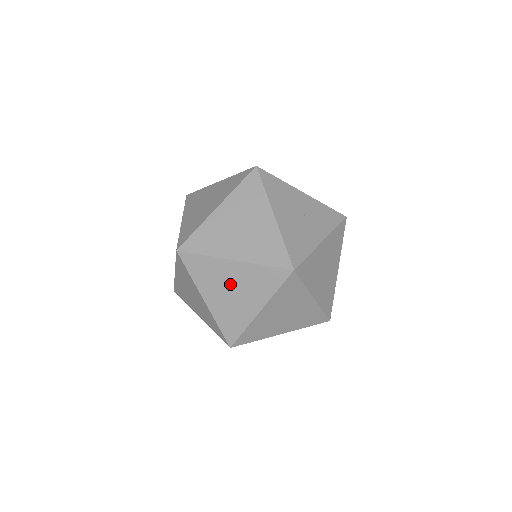
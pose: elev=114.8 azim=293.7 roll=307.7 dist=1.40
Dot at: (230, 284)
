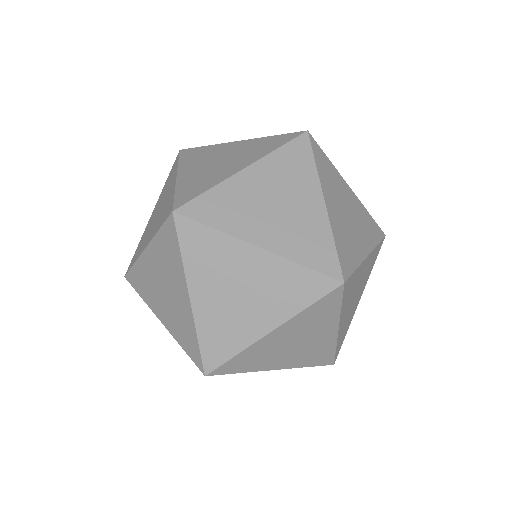
Dot at: (266, 198)
